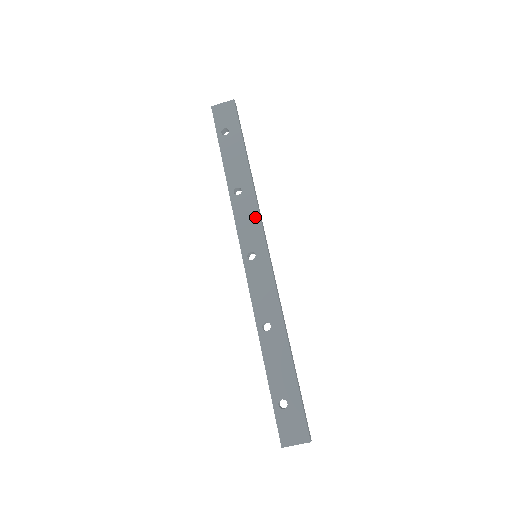
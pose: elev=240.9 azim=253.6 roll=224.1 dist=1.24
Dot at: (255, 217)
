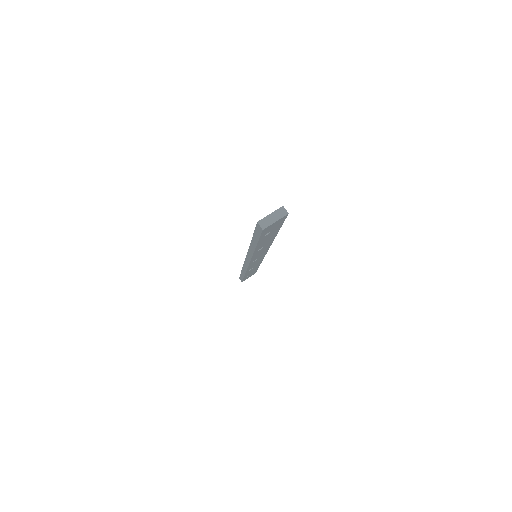
Dot at: occluded
